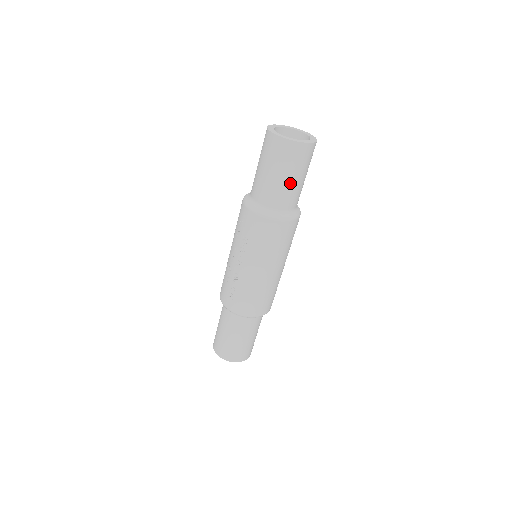
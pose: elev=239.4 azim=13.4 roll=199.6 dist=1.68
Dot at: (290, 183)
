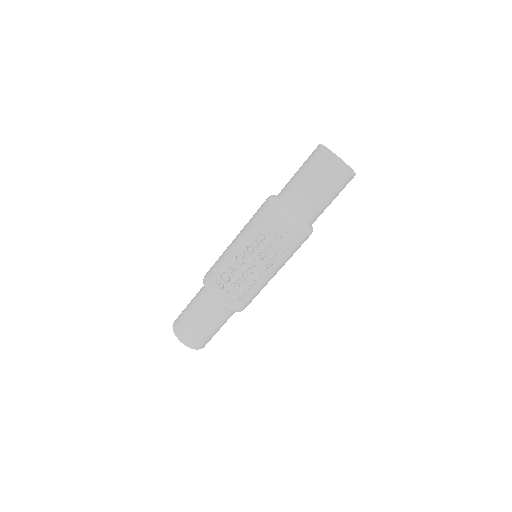
Dot at: (330, 203)
